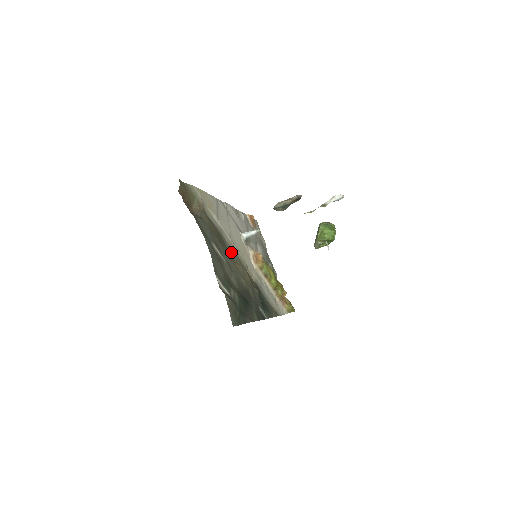
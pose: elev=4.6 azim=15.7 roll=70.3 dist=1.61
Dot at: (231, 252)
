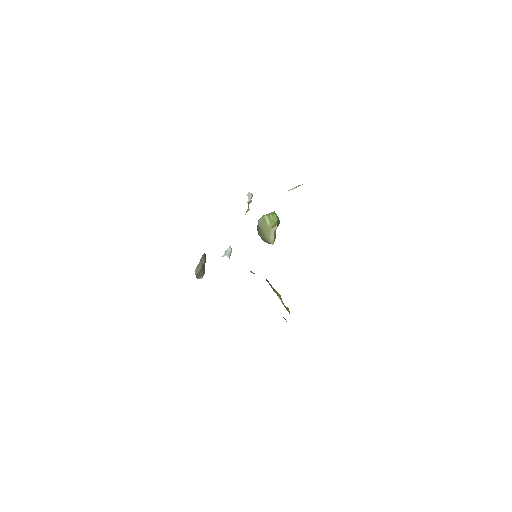
Dot at: occluded
